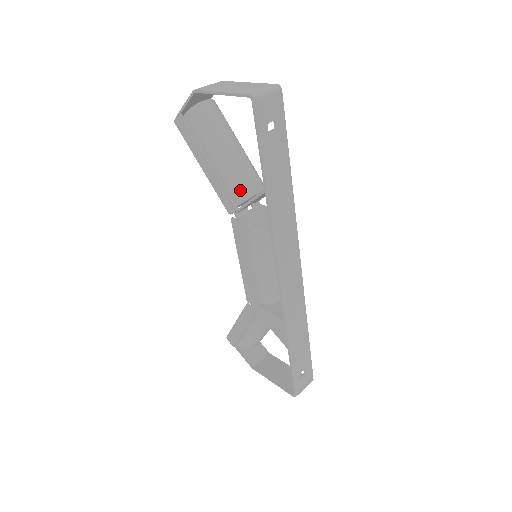
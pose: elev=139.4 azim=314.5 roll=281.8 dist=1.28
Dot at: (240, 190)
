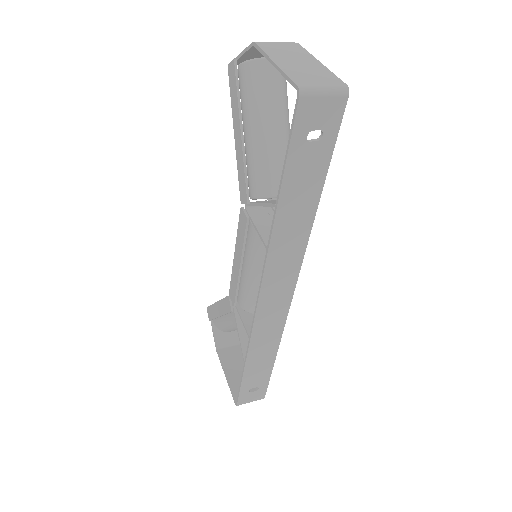
Dot at: (260, 184)
